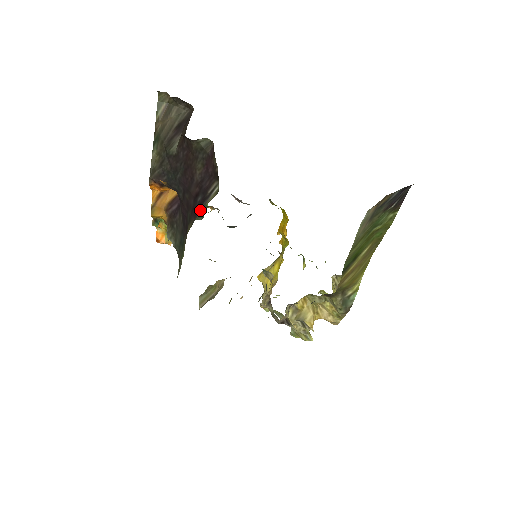
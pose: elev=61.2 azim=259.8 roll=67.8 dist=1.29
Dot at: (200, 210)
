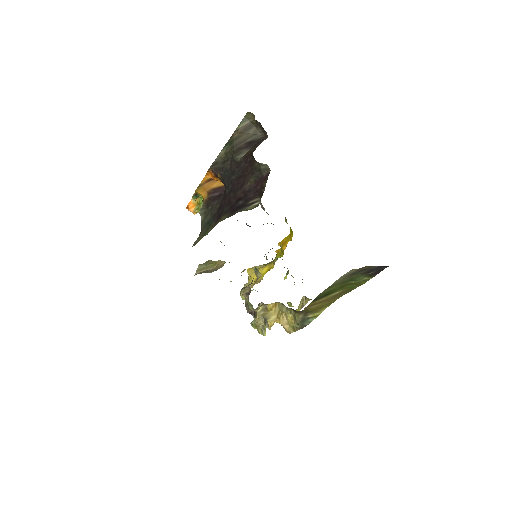
Dot at: occluded
